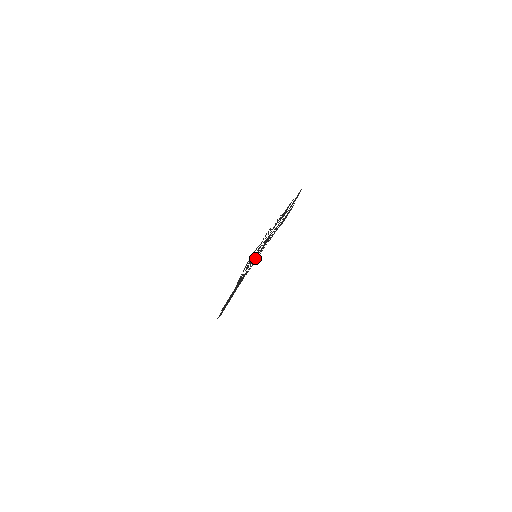
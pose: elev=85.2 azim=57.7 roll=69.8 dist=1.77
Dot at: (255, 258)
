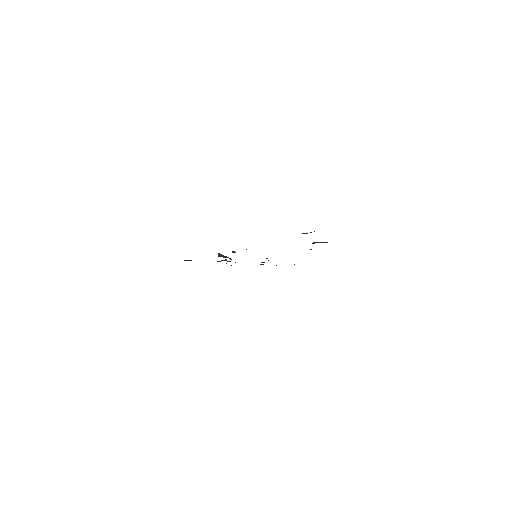
Dot at: occluded
